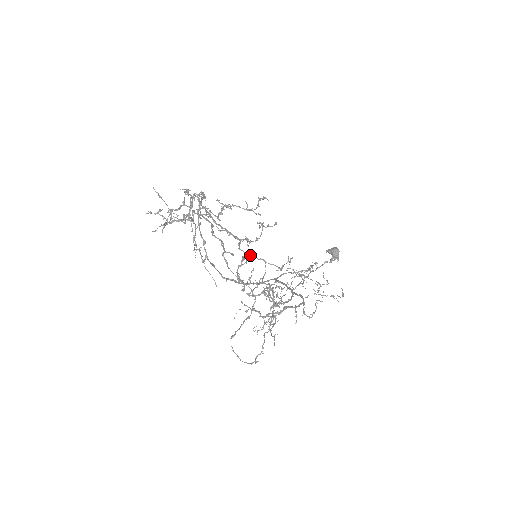
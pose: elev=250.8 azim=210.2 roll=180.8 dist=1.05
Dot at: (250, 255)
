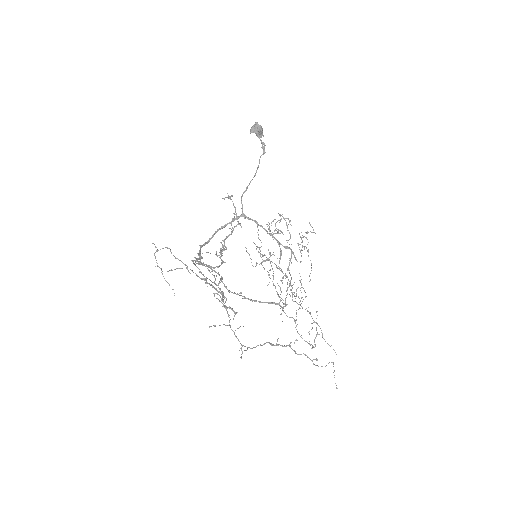
Dot at: (296, 316)
